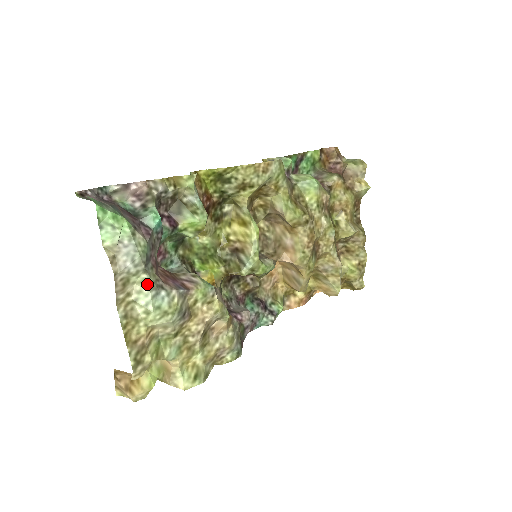
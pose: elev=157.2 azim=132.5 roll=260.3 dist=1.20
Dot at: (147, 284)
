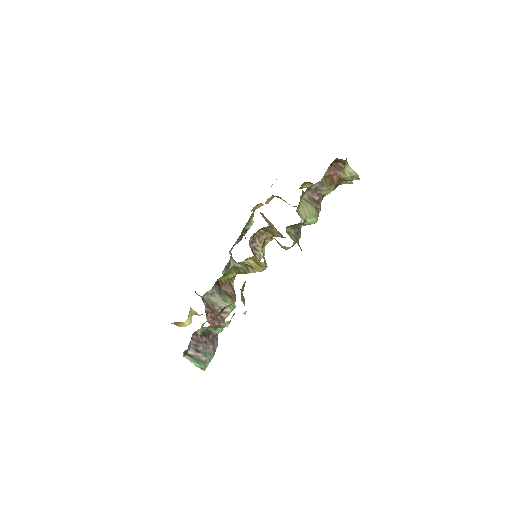
Dot at: occluded
